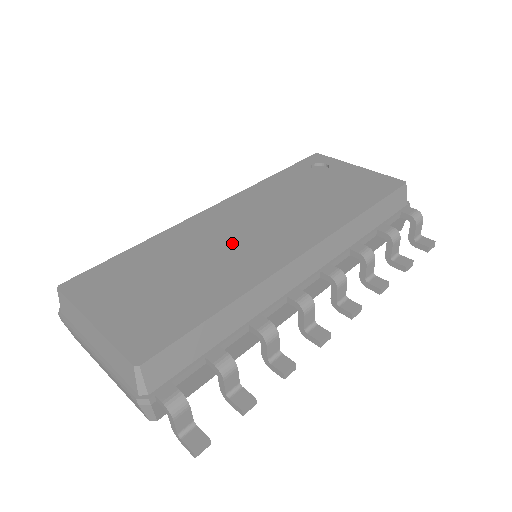
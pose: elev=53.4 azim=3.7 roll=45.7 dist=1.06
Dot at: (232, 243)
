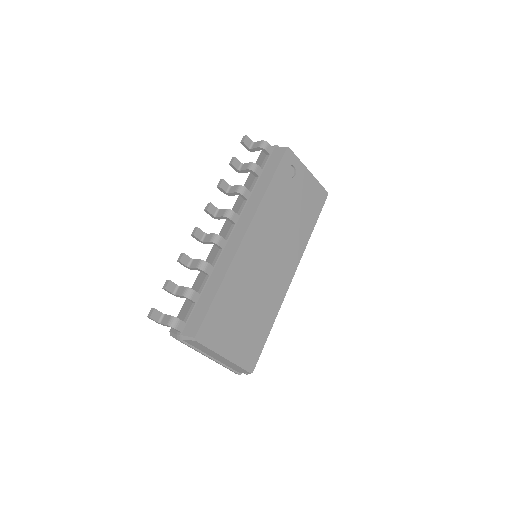
Dot at: (264, 275)
